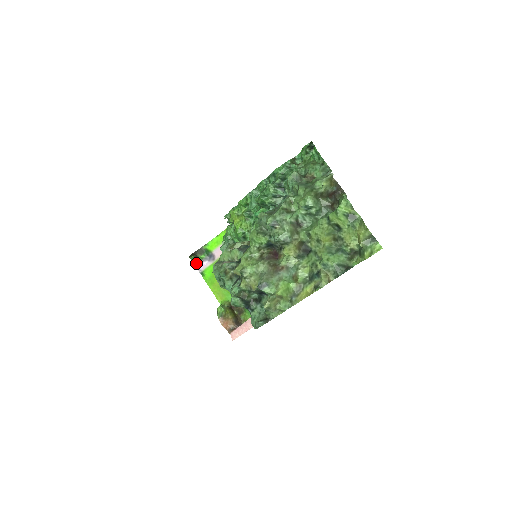
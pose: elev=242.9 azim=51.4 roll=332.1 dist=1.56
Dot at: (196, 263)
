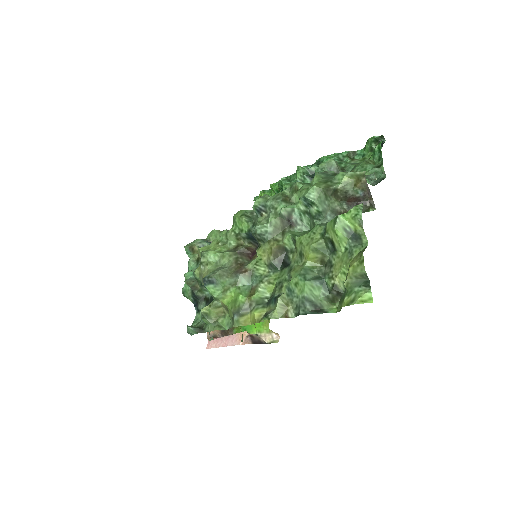
Dot at: occluded
